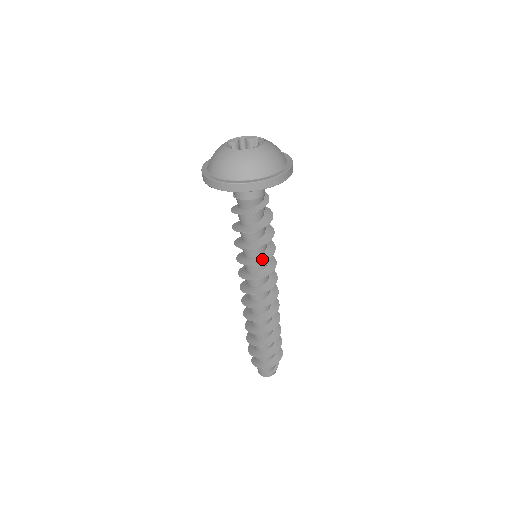
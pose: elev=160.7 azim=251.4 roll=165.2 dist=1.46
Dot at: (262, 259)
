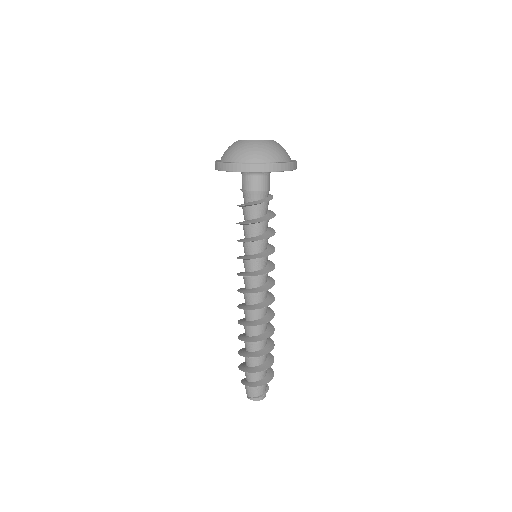
Dot at: (266, 253)
